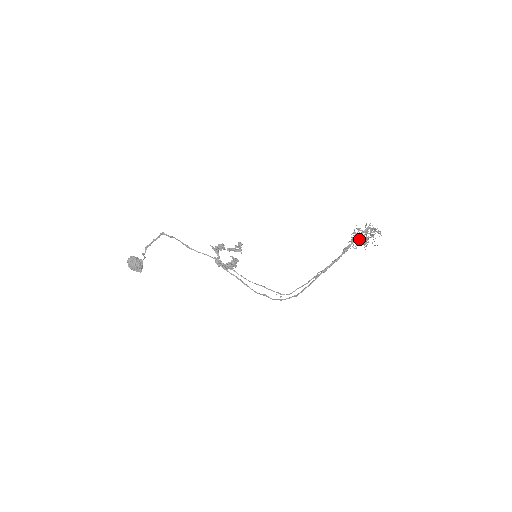
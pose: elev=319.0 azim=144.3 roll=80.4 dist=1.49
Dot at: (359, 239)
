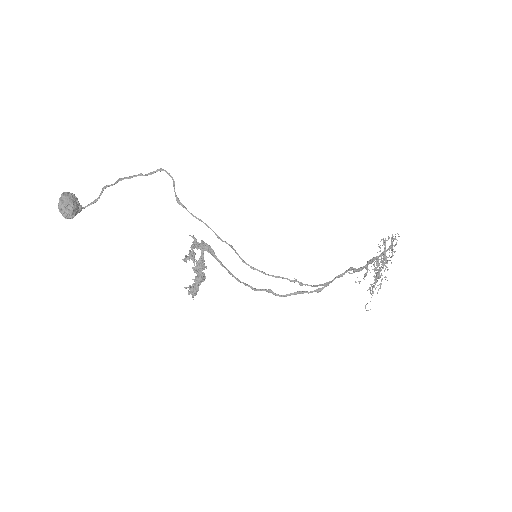
Dot at: (392, 241)
